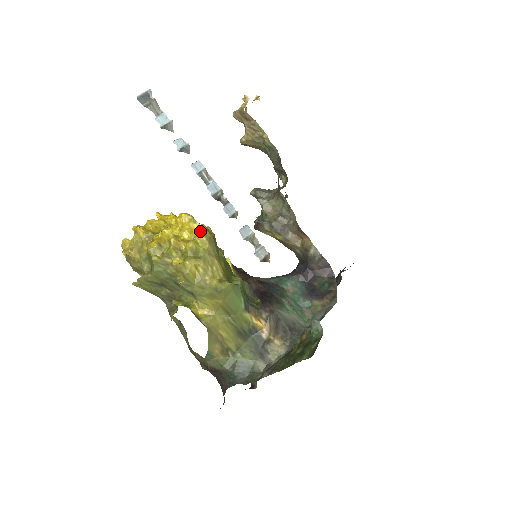
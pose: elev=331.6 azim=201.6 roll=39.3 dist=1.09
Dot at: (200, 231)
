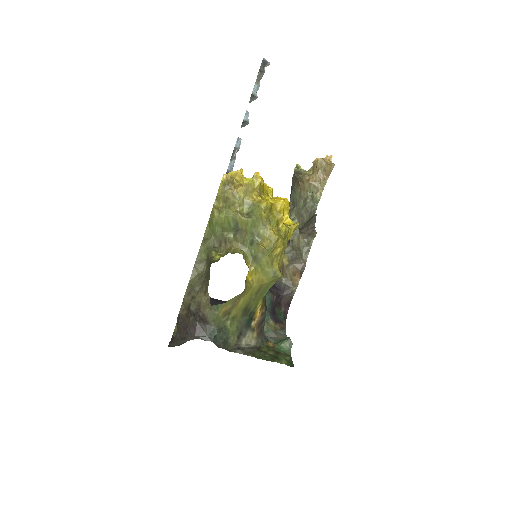
Dot at: (294, 226)
